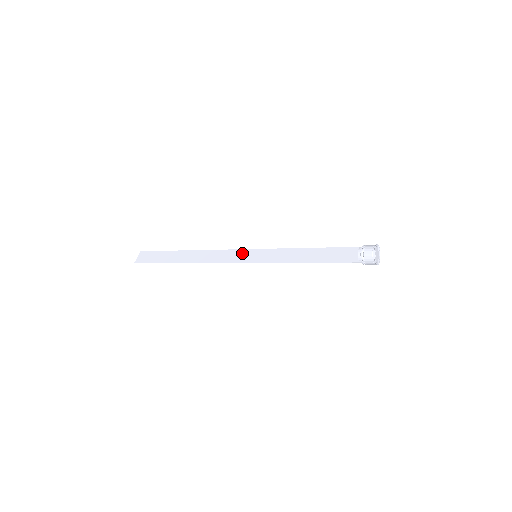
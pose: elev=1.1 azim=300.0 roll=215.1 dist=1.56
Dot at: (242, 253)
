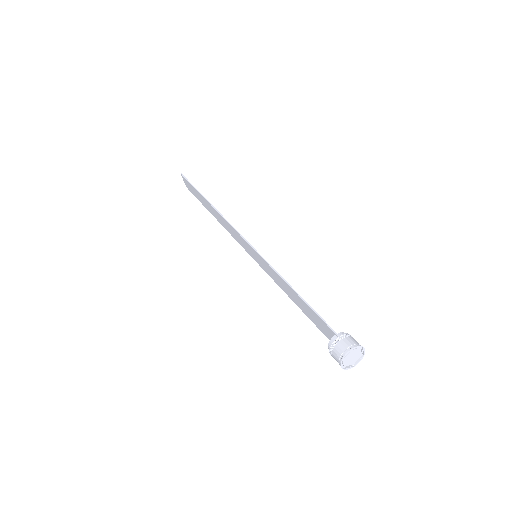
Dot at: (244, 243)
